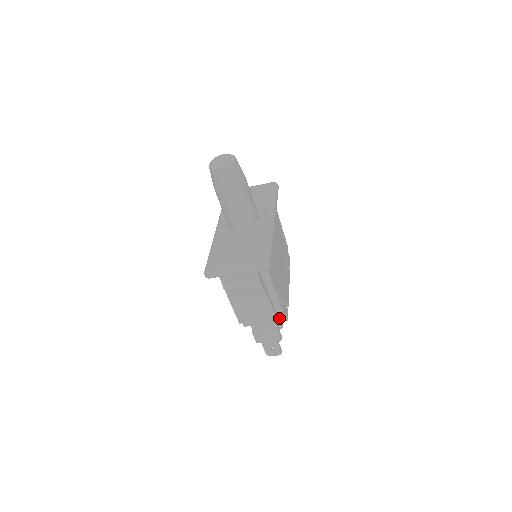
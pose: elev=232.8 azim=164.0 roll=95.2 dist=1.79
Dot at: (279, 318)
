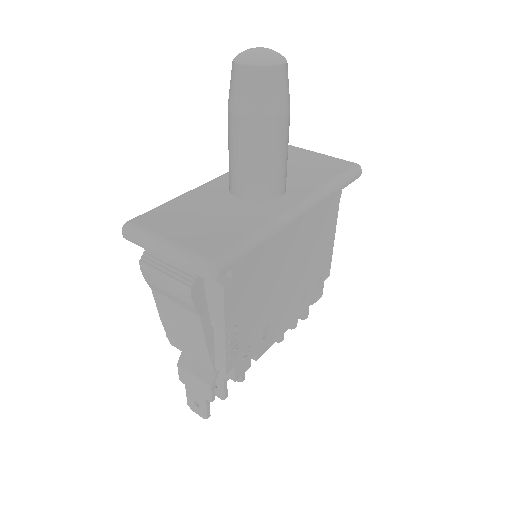
Dot at: occluded
